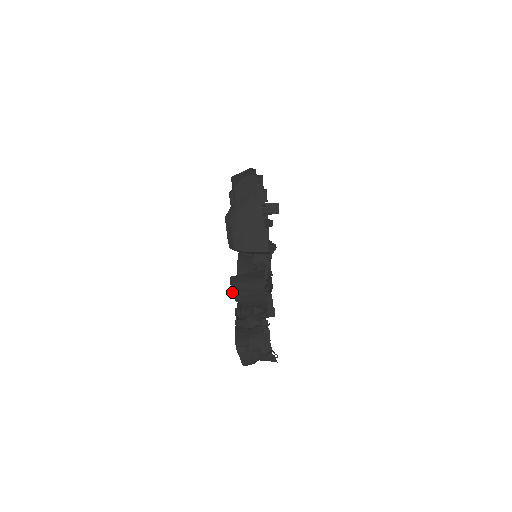
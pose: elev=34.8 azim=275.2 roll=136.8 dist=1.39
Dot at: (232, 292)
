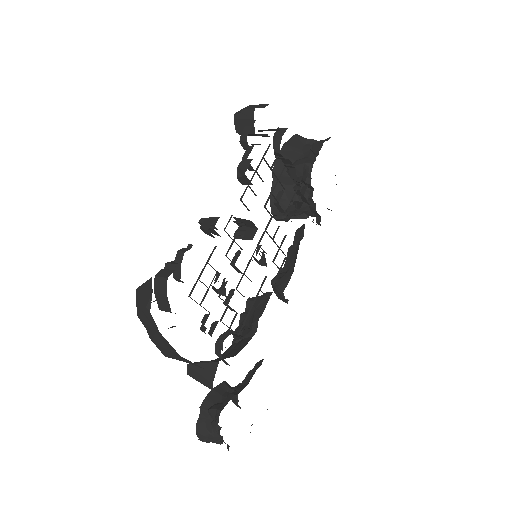
Dot at: occluded
